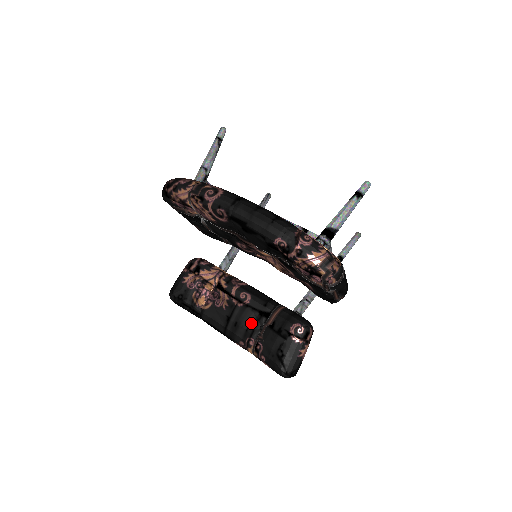
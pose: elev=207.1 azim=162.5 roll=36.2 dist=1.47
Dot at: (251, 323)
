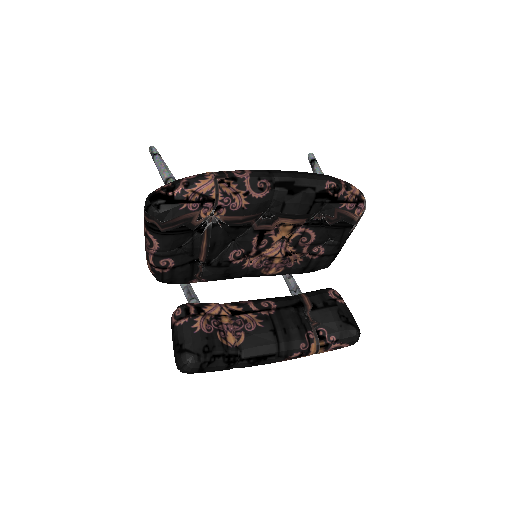
Dot at: (296, 320)
